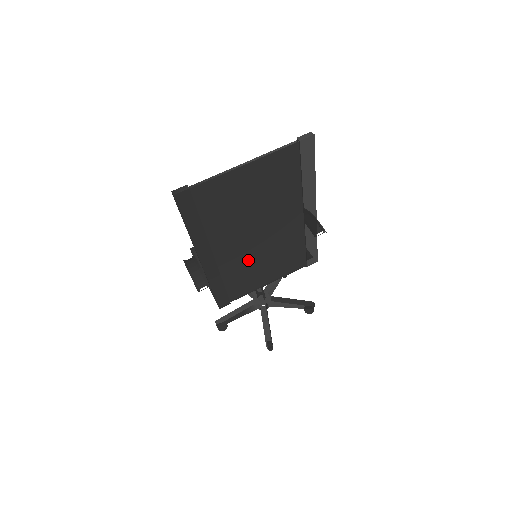
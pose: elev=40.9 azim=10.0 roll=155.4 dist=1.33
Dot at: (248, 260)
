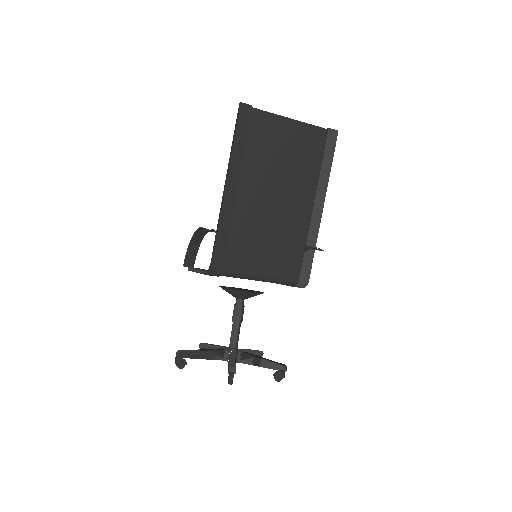
Dot at: (258, 223)
